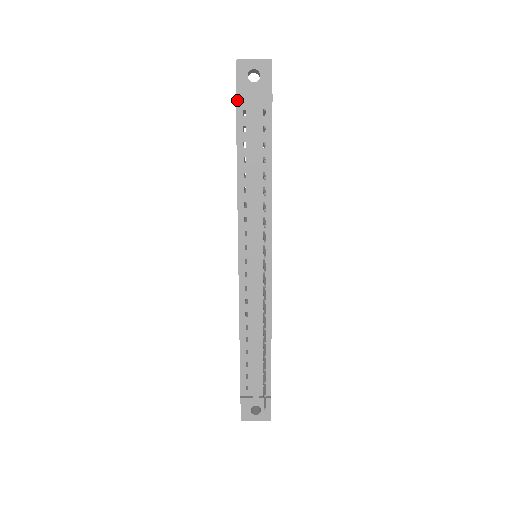
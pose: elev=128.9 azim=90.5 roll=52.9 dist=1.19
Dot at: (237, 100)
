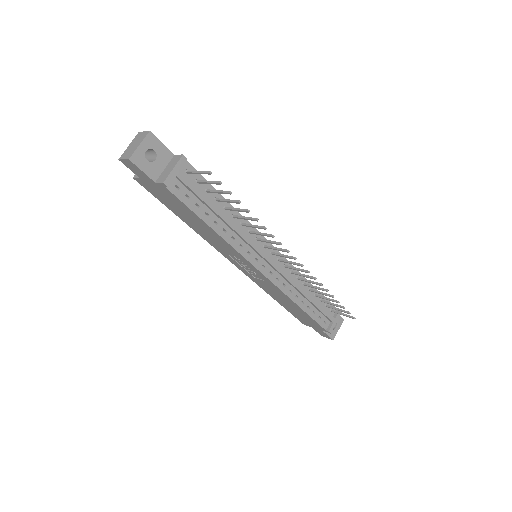
Dot at: (167, 185)
